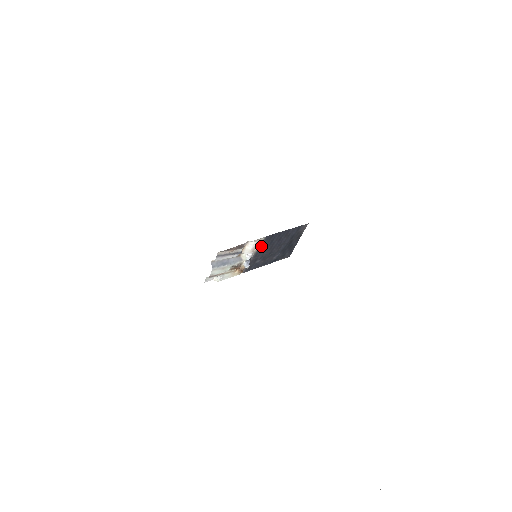
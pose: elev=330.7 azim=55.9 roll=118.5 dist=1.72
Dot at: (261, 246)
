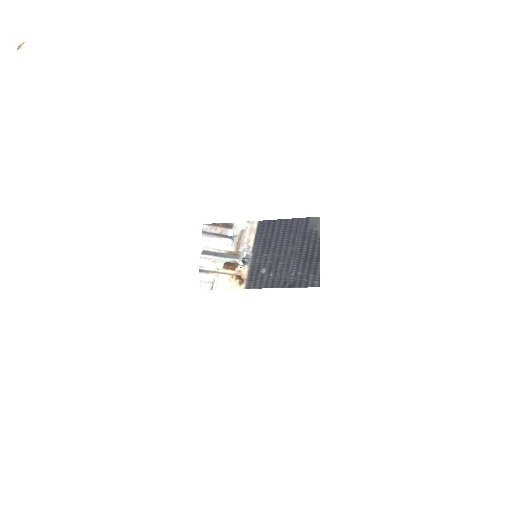
Dot at: (259, 239)
